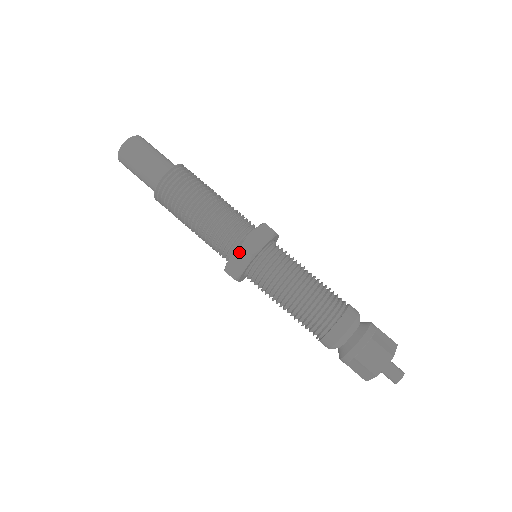
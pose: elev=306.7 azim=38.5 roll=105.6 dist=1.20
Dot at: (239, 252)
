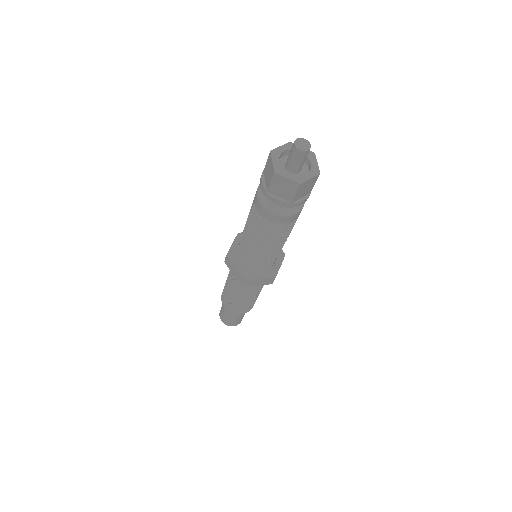
Dot at: occluded
